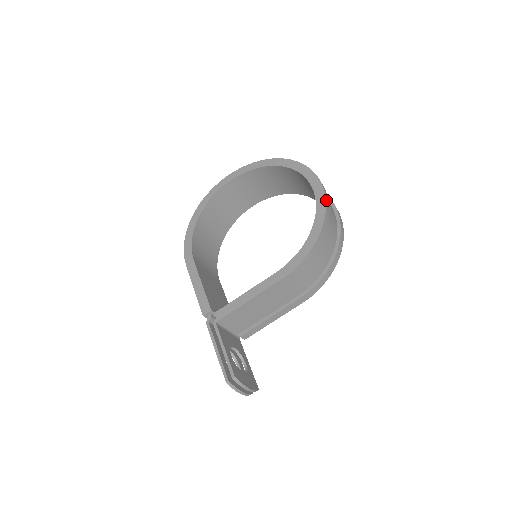
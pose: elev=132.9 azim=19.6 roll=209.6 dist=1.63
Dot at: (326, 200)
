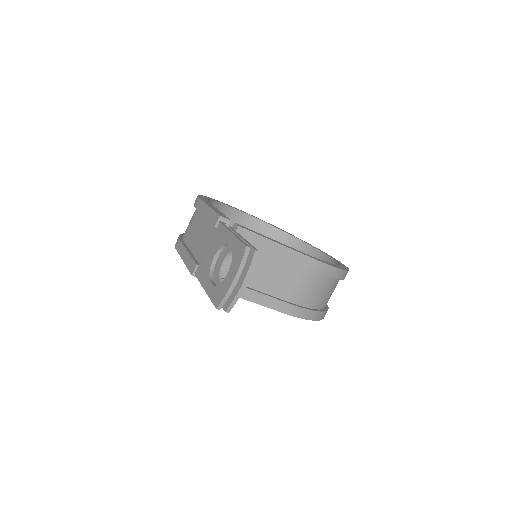
Dot at: occluded
